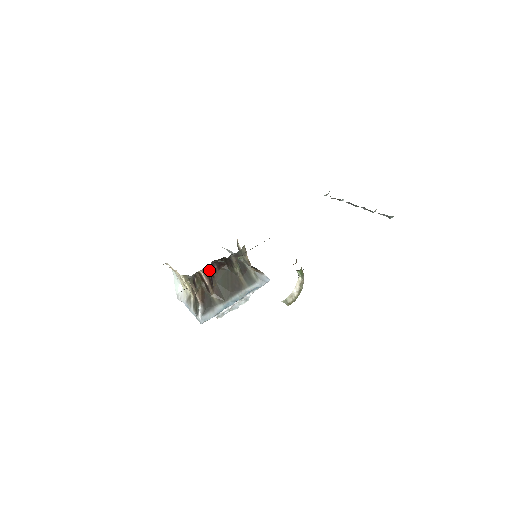
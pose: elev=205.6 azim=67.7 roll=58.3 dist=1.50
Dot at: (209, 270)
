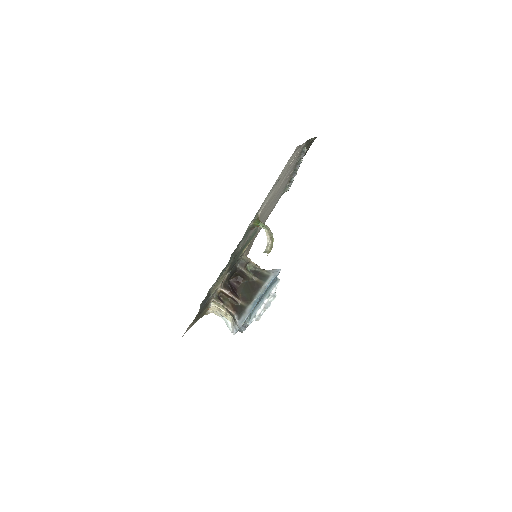
Dot at: (227, 285)
